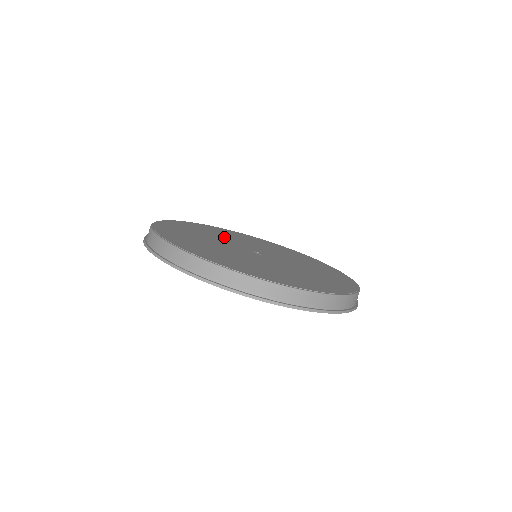
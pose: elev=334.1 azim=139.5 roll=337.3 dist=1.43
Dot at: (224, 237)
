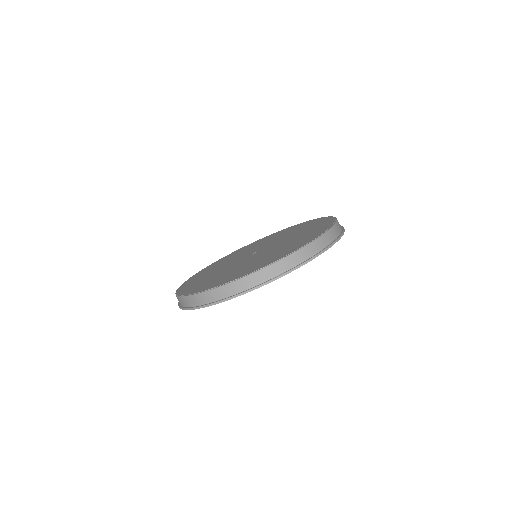
Dot at: (233, 258)
